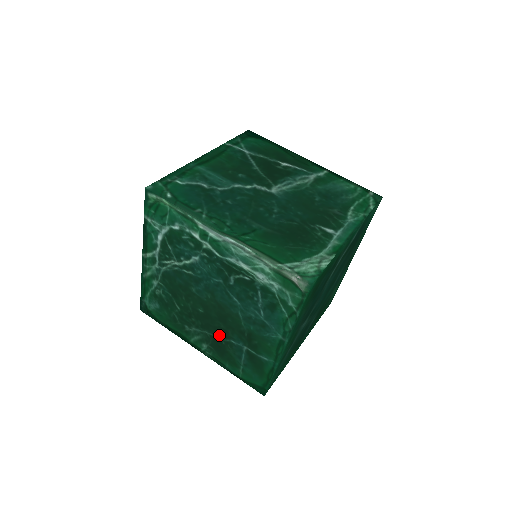
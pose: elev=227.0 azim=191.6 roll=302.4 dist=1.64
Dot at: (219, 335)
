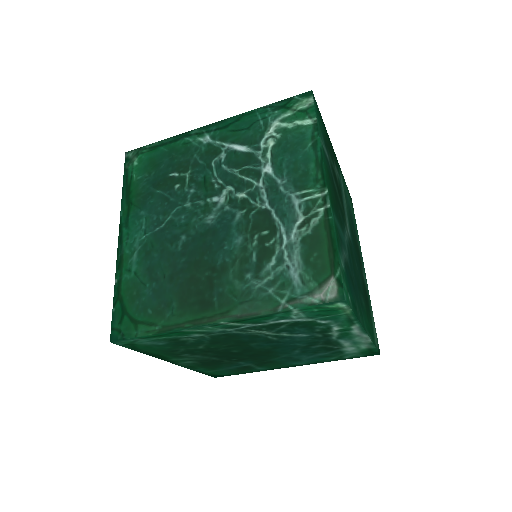
Dot at: (228, 360)
